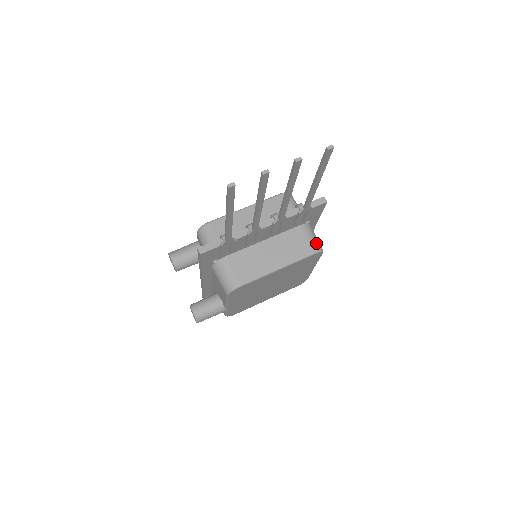
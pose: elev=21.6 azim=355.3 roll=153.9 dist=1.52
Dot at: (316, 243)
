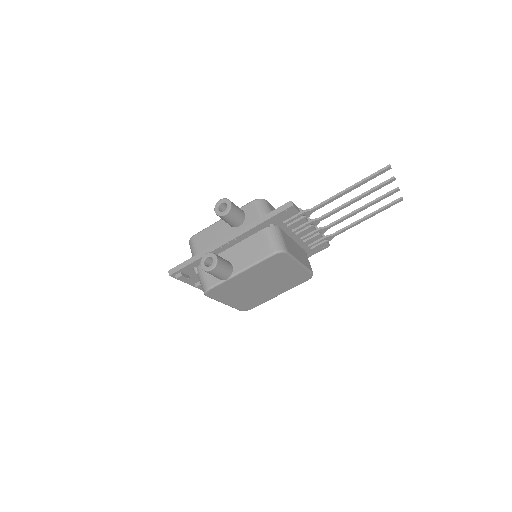
Dot at: occluded
